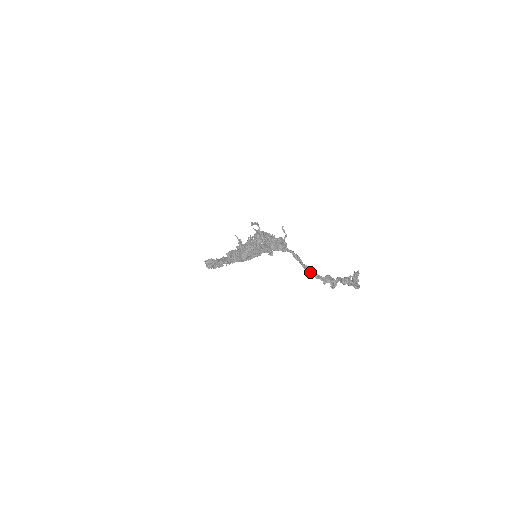
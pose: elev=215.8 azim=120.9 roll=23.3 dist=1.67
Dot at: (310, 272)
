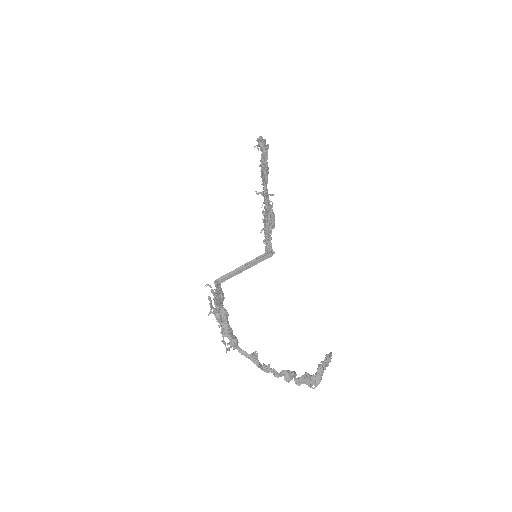
Dot at: (262, 370)
